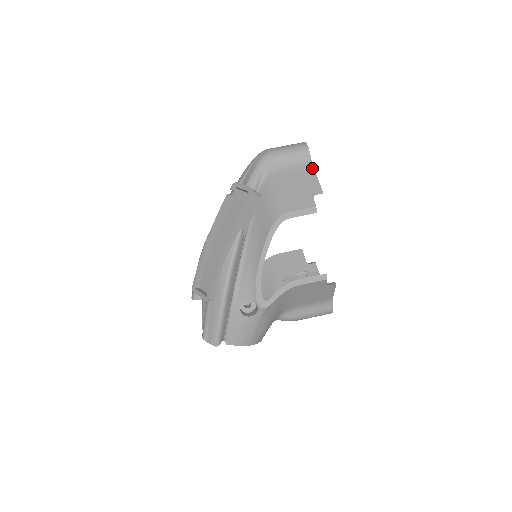
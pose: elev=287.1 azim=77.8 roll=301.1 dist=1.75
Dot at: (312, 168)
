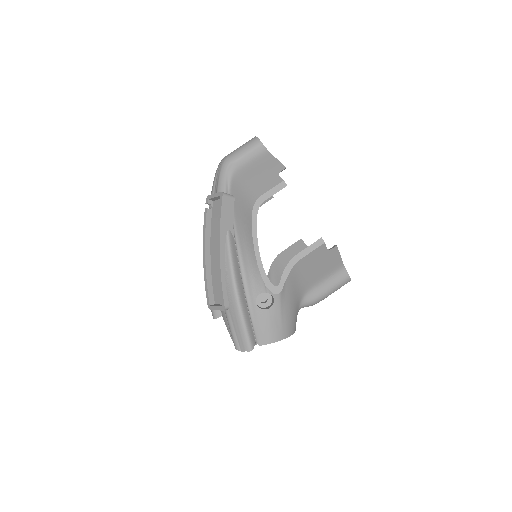
Dot at: (269, 154)
